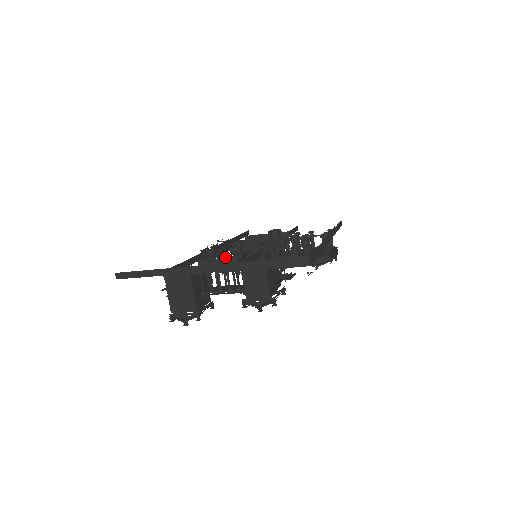
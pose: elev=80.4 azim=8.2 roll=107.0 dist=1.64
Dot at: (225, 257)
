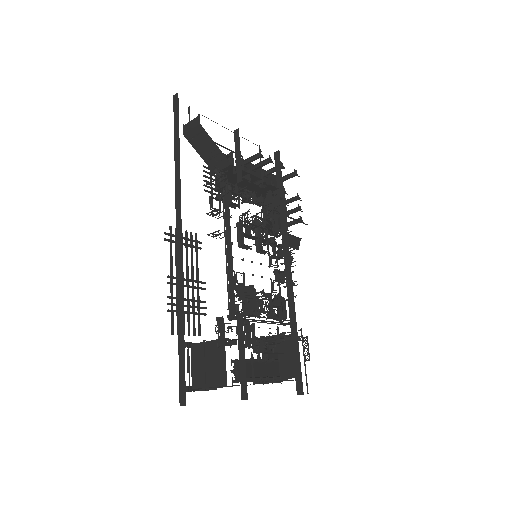
Dot at: (261, 317)
